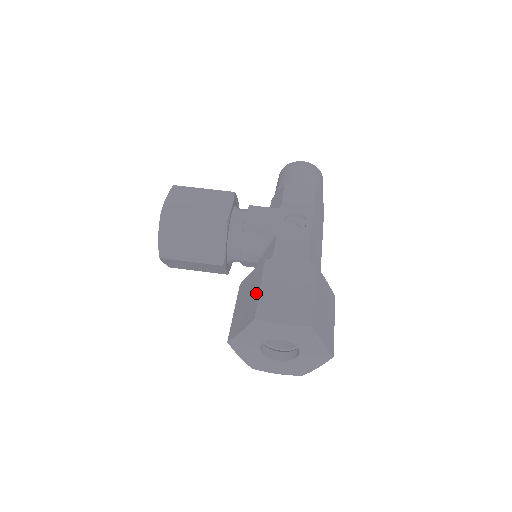
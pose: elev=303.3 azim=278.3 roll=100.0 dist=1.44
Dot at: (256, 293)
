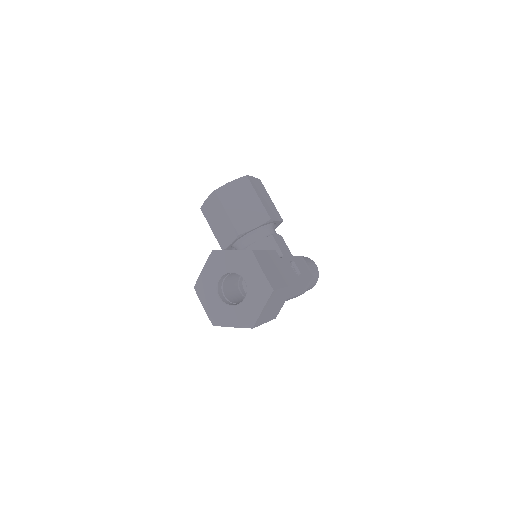
Dot at: occluded
